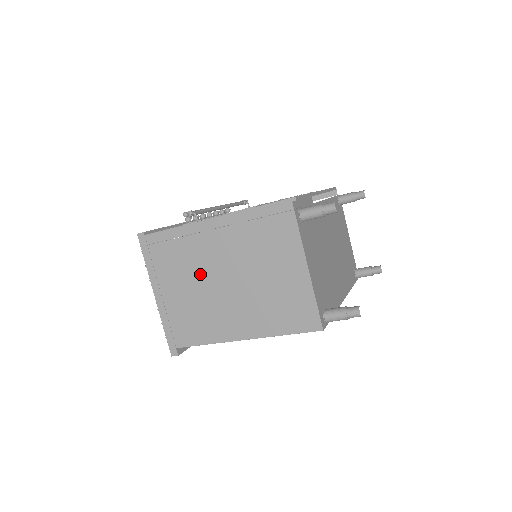
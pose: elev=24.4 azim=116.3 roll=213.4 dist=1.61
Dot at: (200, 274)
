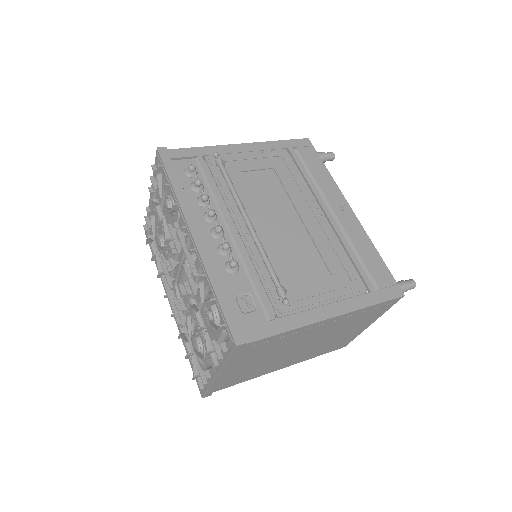
Dot at: (283, 350)
